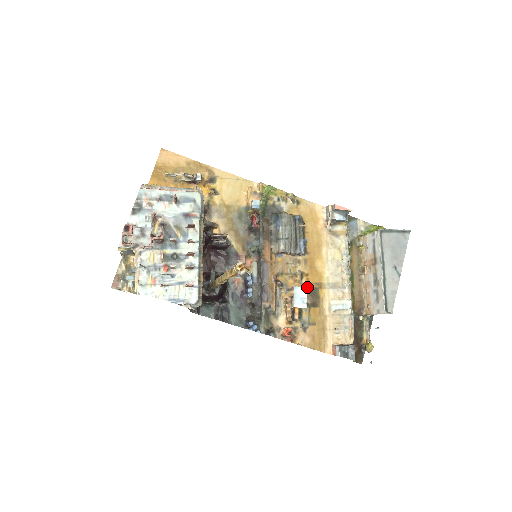
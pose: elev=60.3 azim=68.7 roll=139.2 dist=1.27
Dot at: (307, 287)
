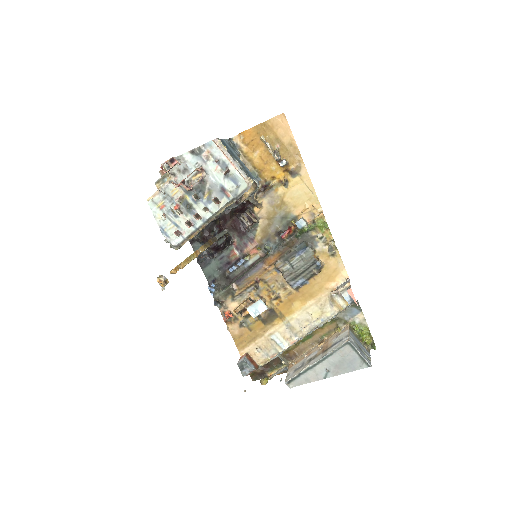
Dot at: (272, 307)
